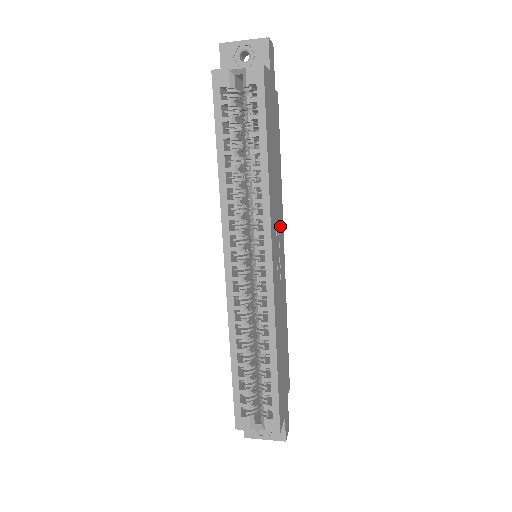
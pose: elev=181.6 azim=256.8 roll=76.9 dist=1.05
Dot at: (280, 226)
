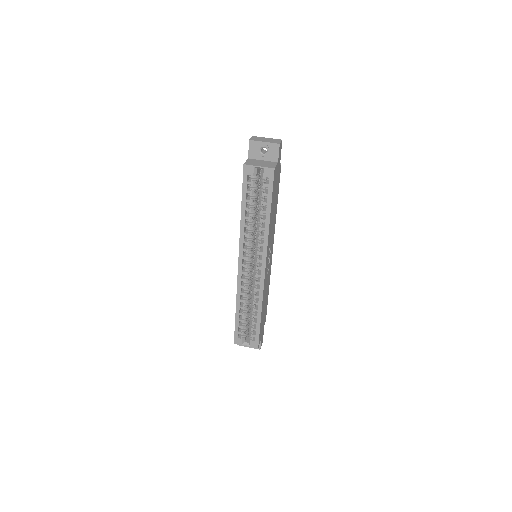
Dot at: (272, 240)
